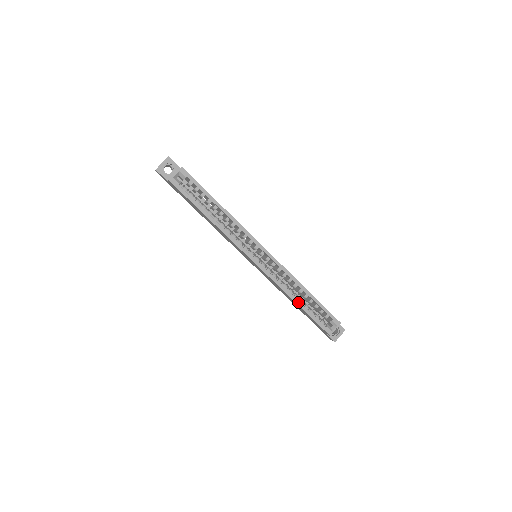
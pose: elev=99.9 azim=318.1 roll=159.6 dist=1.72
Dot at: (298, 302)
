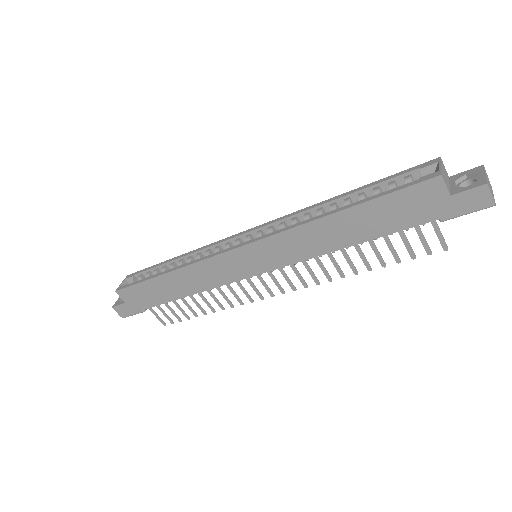
Dot at: (337, 210)
